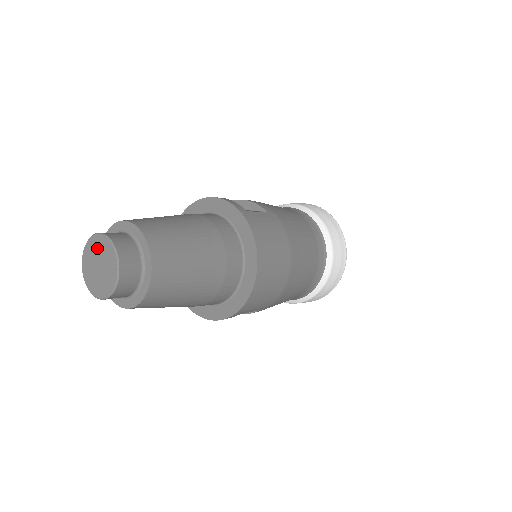
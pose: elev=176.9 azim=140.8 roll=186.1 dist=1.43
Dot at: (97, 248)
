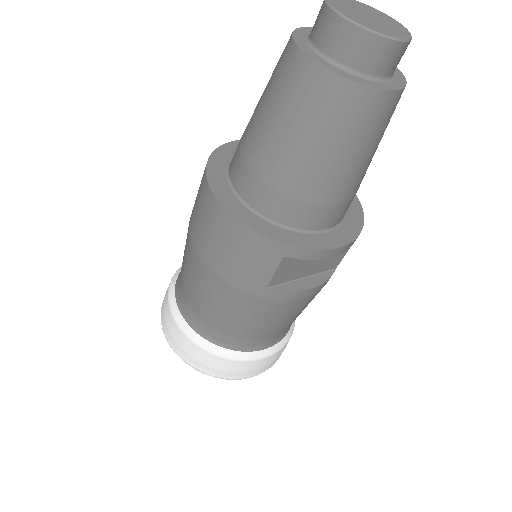
Dot at: (350, 4)
